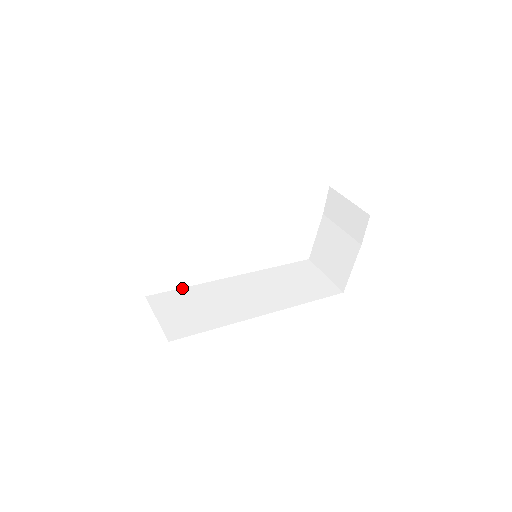
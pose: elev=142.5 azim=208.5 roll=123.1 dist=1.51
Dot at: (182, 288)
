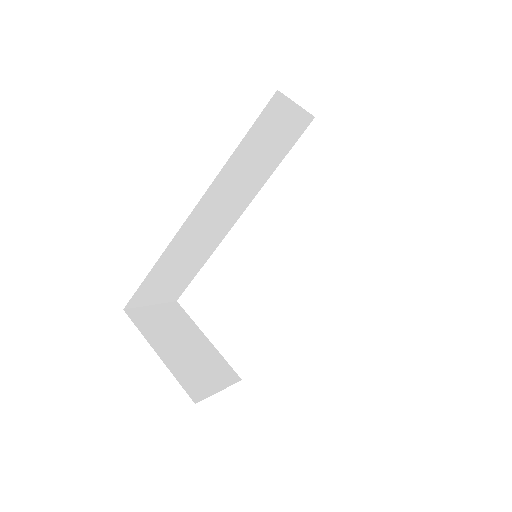
Dot at: occluded
